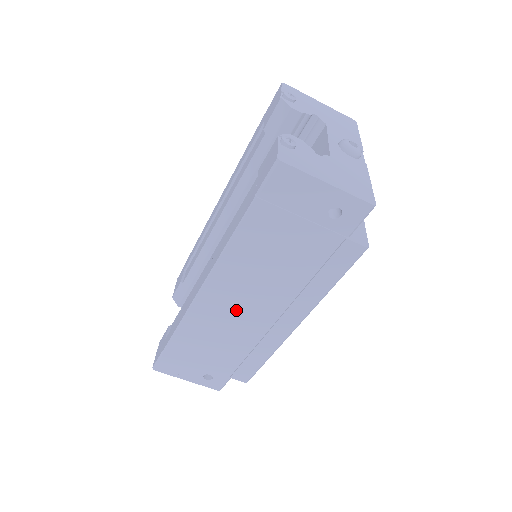
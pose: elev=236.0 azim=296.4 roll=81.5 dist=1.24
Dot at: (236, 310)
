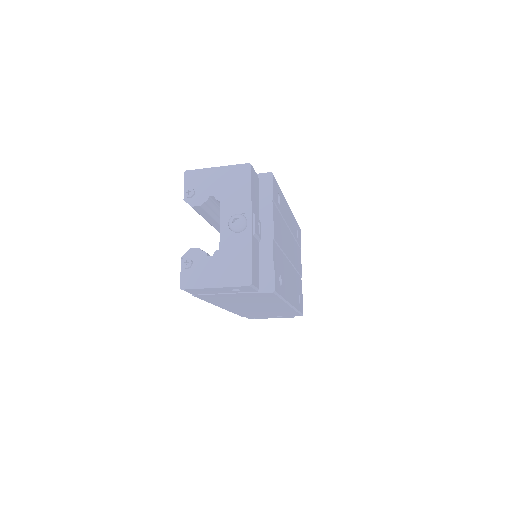
Dot at: (250, 308)
